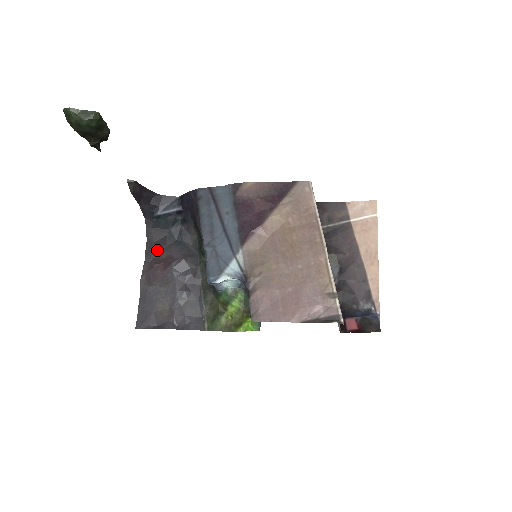
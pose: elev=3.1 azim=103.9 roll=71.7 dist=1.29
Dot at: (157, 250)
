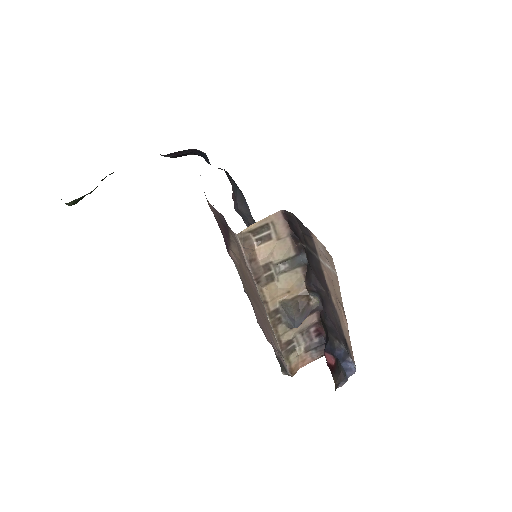
Dot at: occluded
